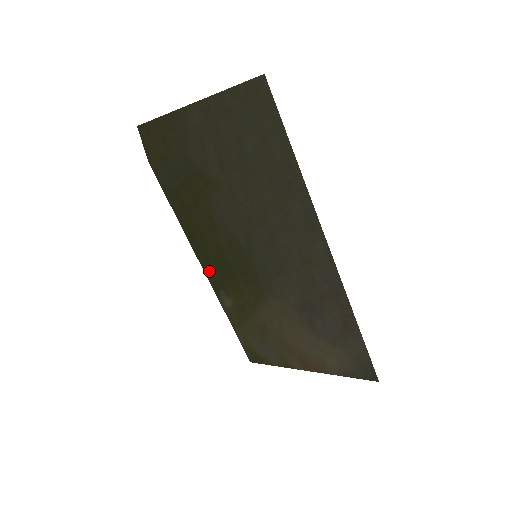
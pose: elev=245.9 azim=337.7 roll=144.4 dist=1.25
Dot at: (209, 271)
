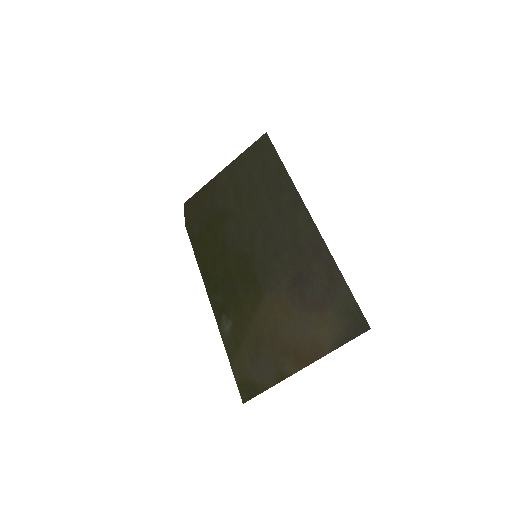
Dot at: (215, 299)
